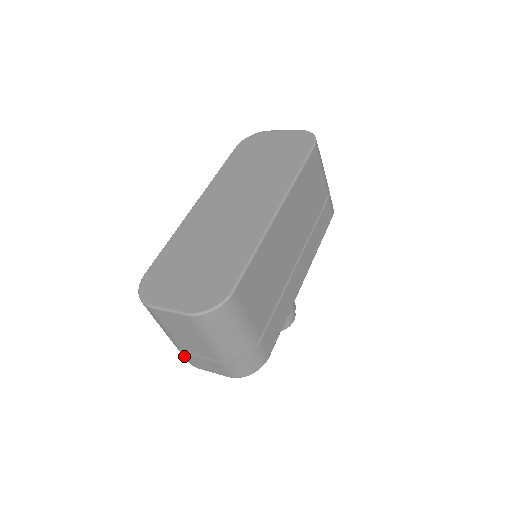
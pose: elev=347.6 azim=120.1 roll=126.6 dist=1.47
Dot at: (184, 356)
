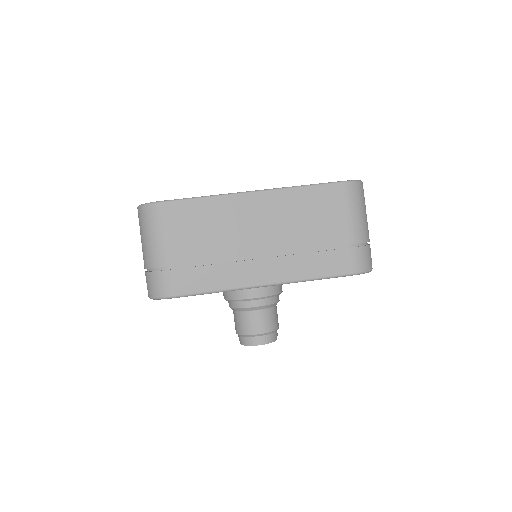
Dot at: occluded
